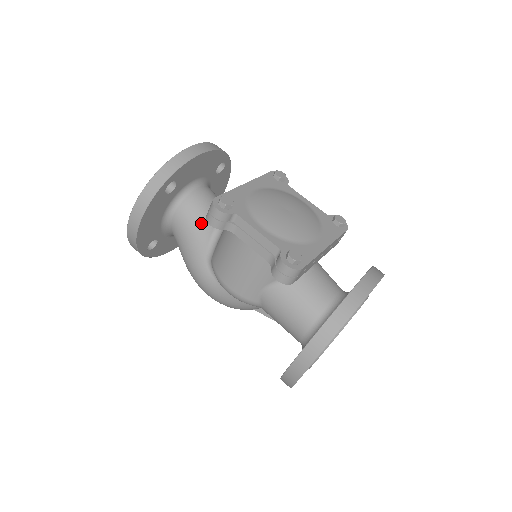
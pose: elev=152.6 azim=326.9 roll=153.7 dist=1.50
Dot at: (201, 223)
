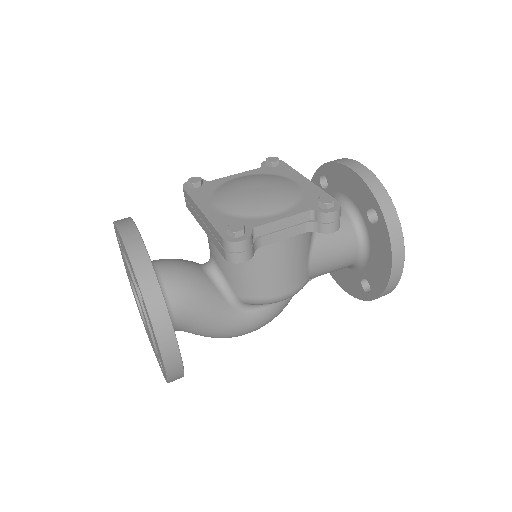
Dot at: (199, 286)
